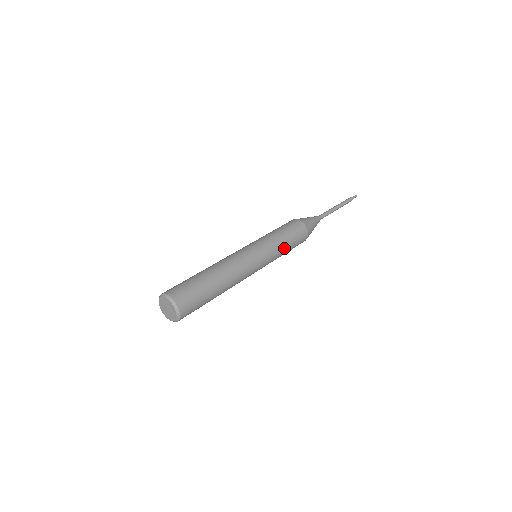
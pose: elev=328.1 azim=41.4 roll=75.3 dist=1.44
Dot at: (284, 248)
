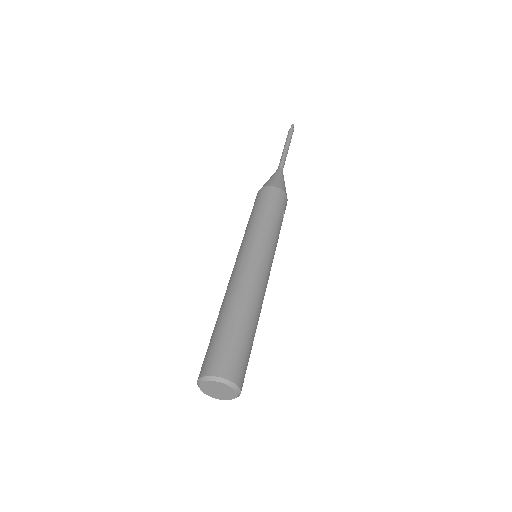
Dot at: (279, 232)
